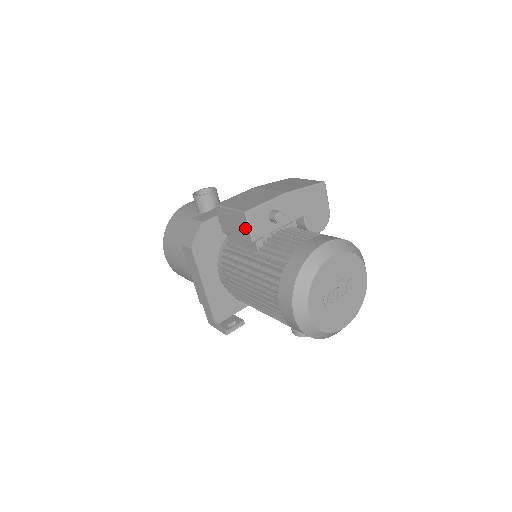
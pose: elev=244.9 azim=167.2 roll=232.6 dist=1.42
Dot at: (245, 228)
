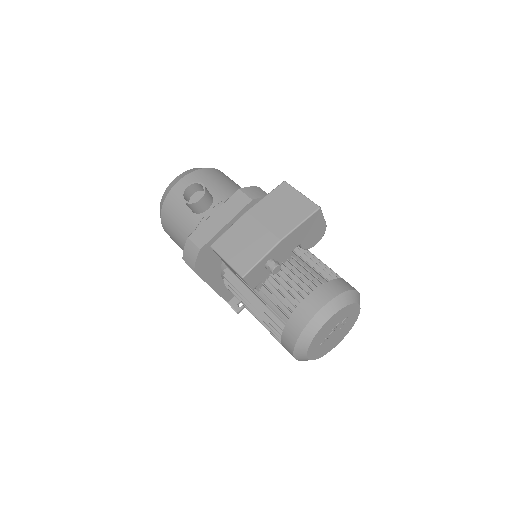
Dot at: (244, 281)
